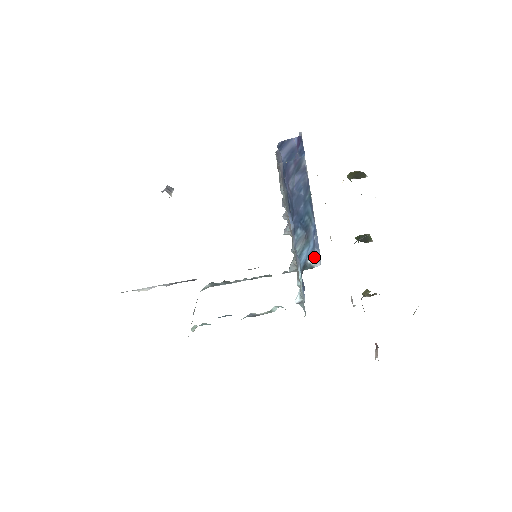
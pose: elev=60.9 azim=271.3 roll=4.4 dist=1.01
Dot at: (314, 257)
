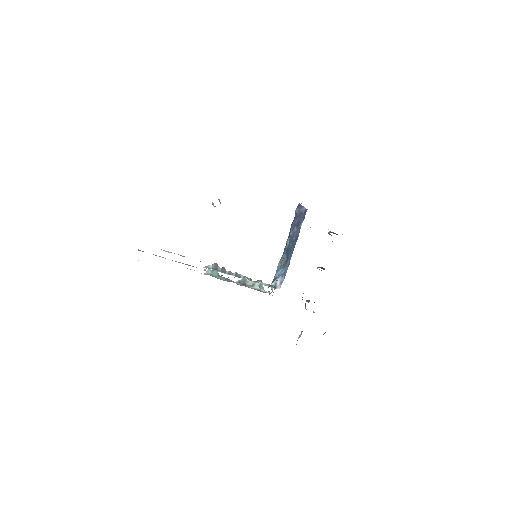
Dot at: (280, 281)
